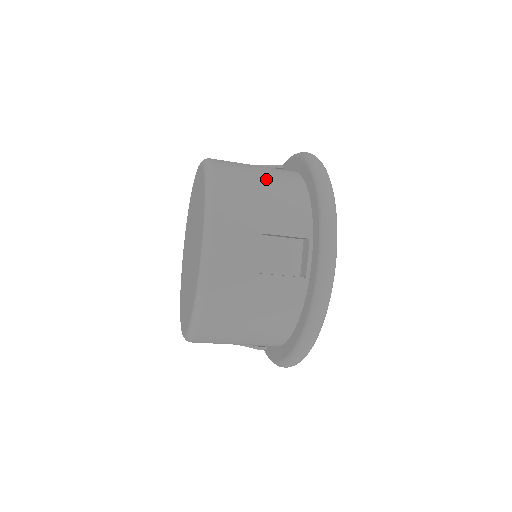
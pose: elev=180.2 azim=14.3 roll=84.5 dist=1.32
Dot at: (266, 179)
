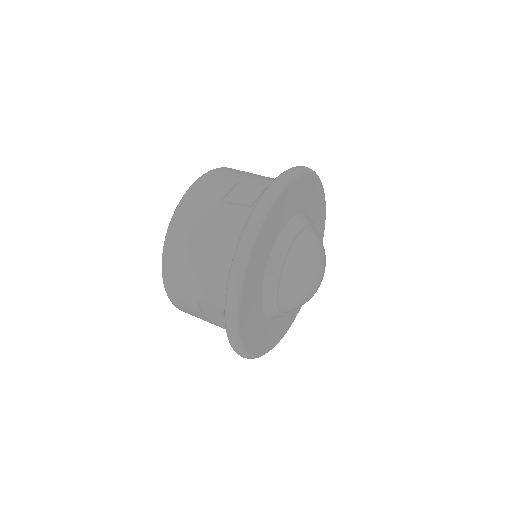
Dot at: (206, 247)
